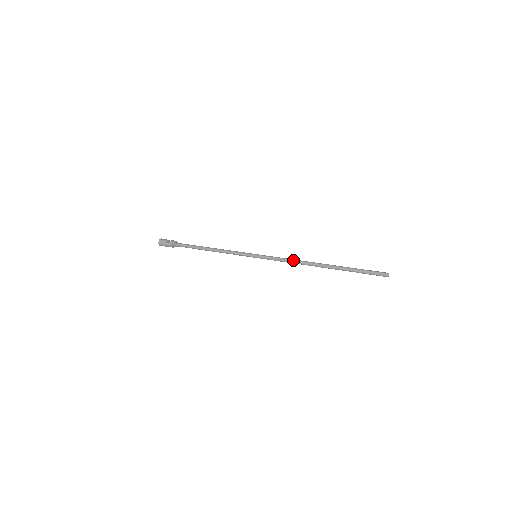
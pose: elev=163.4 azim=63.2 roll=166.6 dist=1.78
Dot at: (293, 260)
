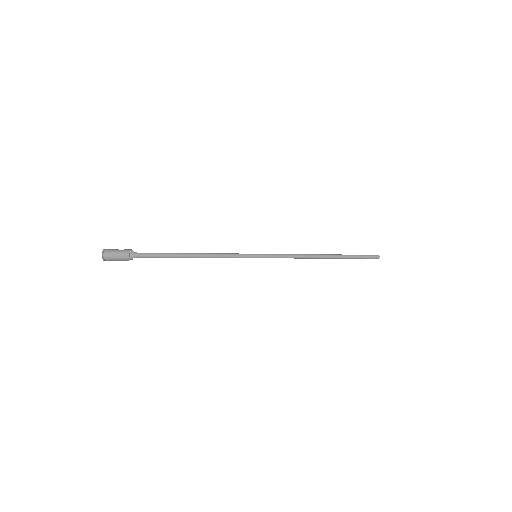
Dot at: (298, 254)
